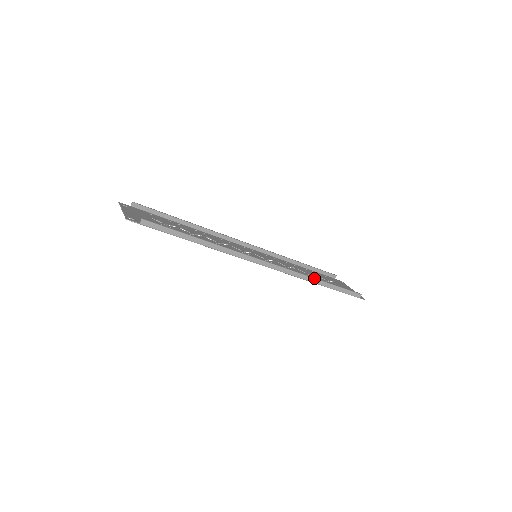
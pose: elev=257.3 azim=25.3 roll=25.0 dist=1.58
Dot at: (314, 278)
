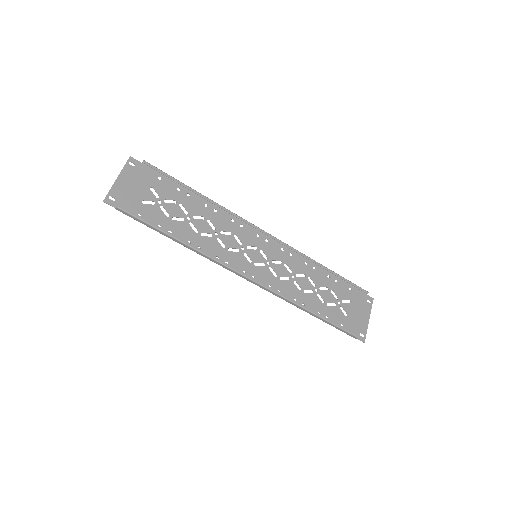
Dot at: (302, 307)
